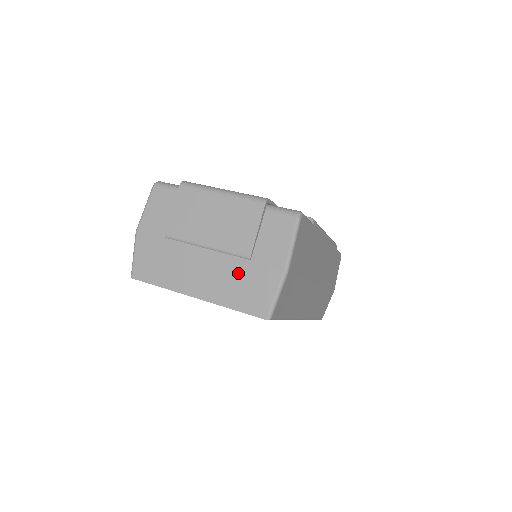
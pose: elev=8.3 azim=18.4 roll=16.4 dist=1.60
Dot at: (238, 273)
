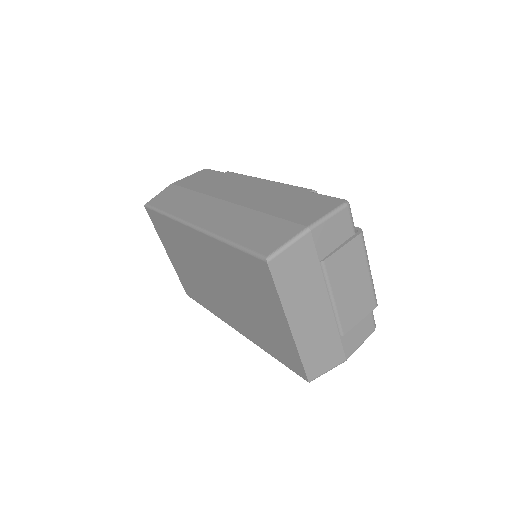
Dot at: (328, 338)
